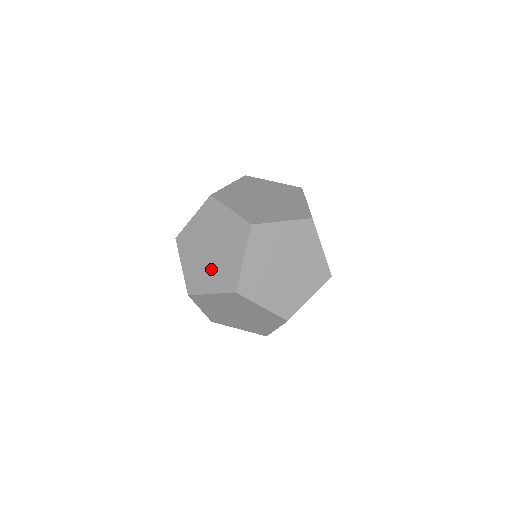
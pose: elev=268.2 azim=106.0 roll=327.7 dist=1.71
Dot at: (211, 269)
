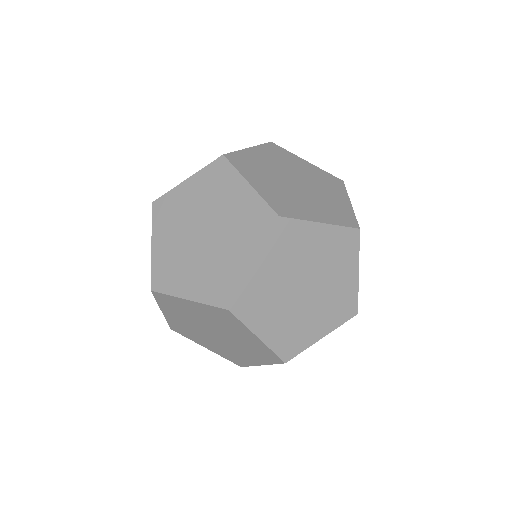
Dot at: (236, 349)
